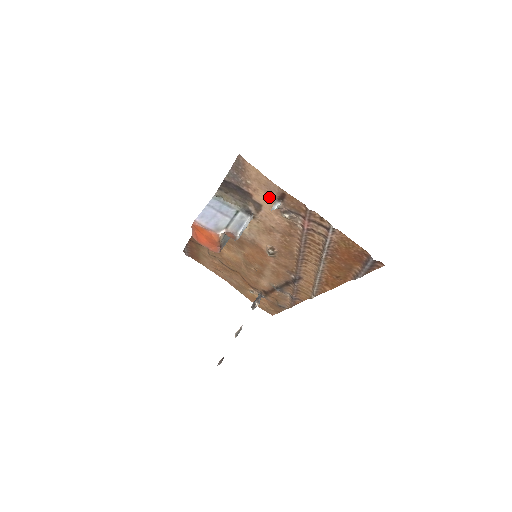
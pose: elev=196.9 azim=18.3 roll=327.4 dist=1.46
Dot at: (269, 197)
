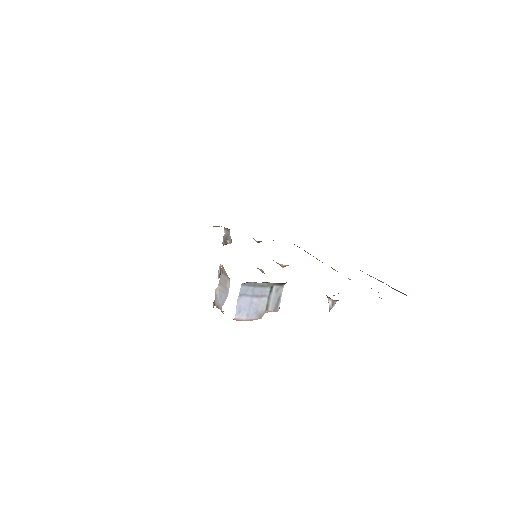
Dot at: occluded
